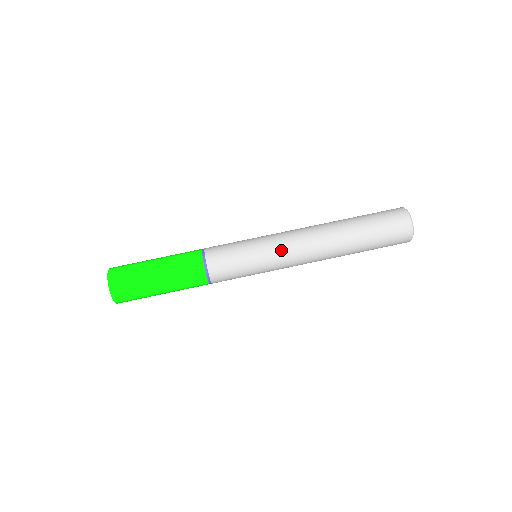
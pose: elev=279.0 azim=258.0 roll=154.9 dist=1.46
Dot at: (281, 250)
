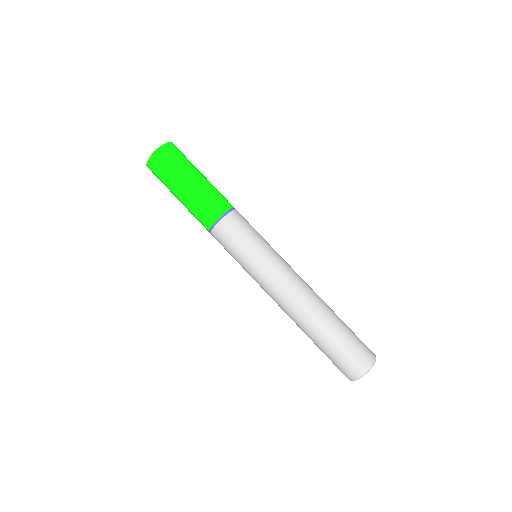
Dot at: (279, 267)
